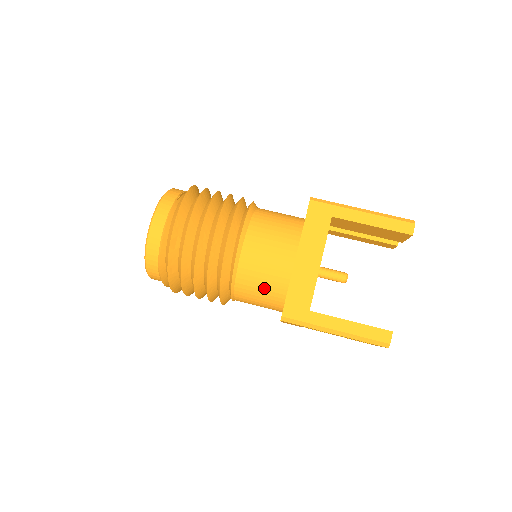
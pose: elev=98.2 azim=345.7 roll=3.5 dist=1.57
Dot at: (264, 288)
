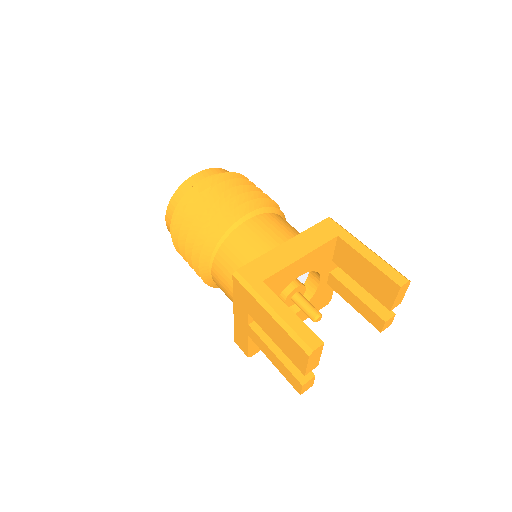
Dot at: (241, 259)
